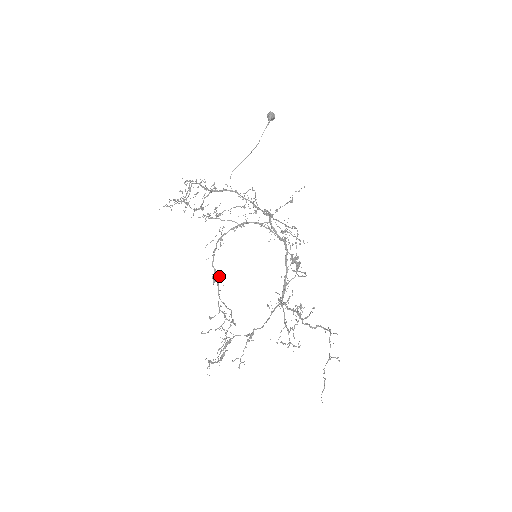
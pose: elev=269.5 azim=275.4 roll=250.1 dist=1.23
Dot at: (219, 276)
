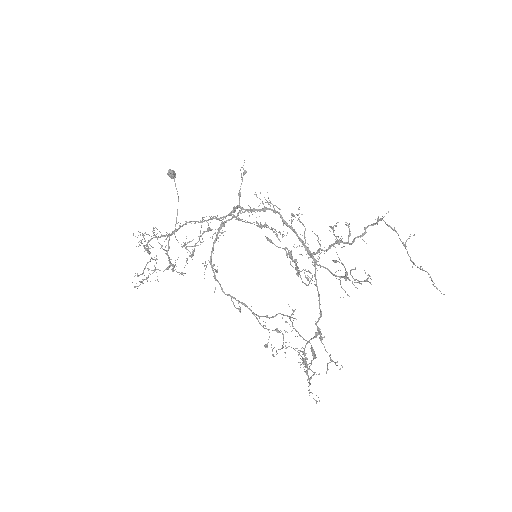
Dot at: occluded
